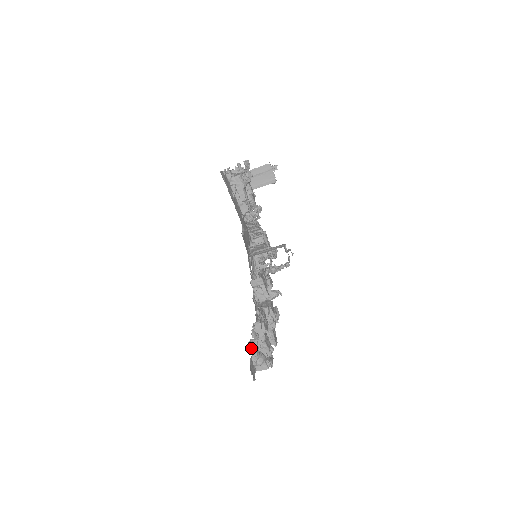
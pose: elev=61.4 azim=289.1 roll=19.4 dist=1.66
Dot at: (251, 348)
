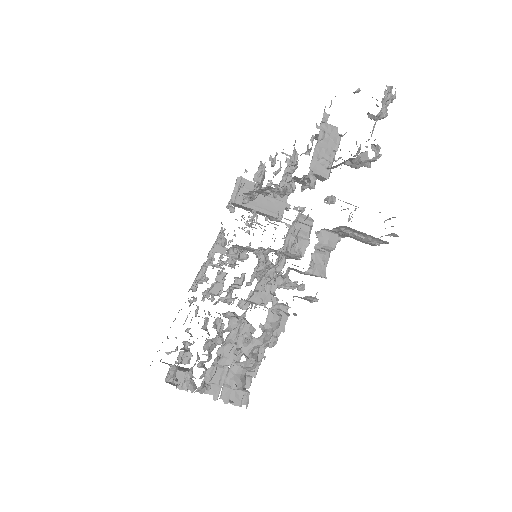
Dot at: (236, 349)
